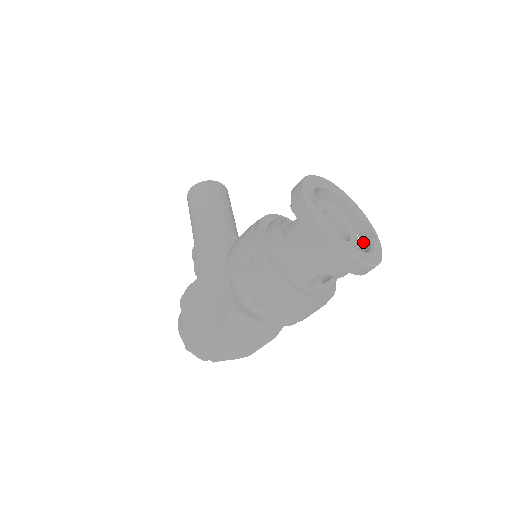
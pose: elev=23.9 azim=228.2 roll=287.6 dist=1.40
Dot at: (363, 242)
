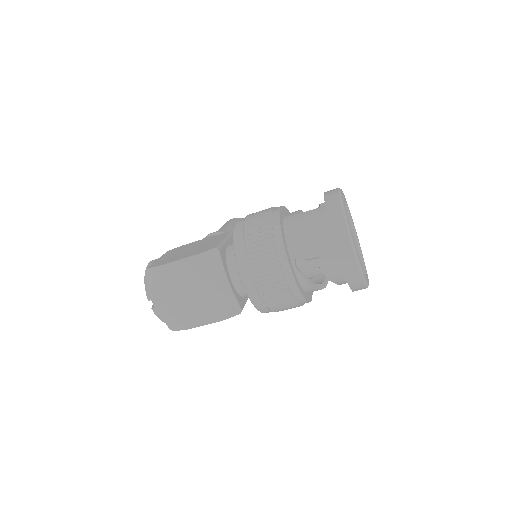
Dot at: occluded
